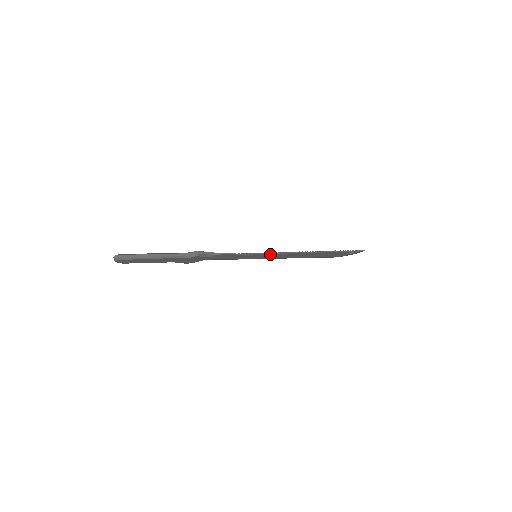
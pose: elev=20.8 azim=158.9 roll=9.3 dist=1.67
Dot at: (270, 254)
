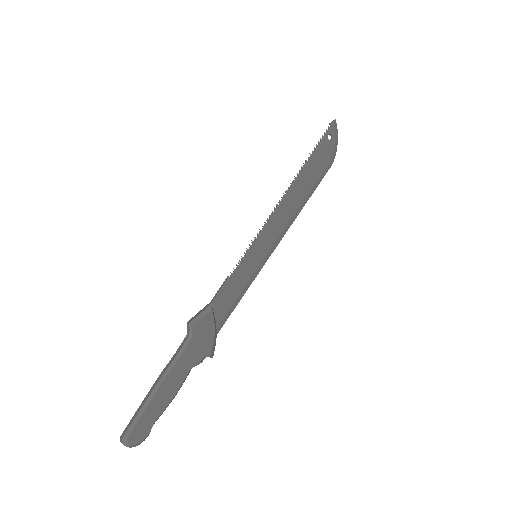
Dot at: (262, 236)
